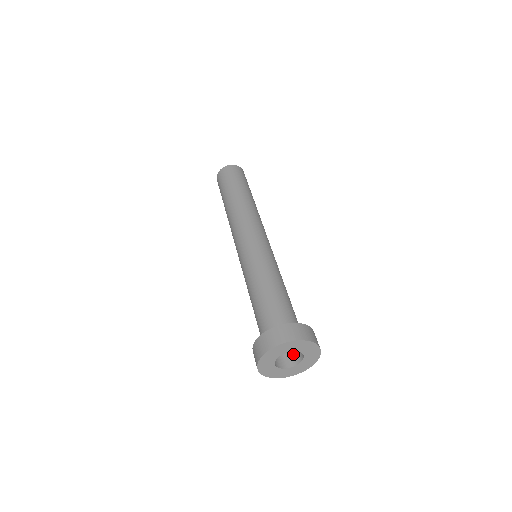
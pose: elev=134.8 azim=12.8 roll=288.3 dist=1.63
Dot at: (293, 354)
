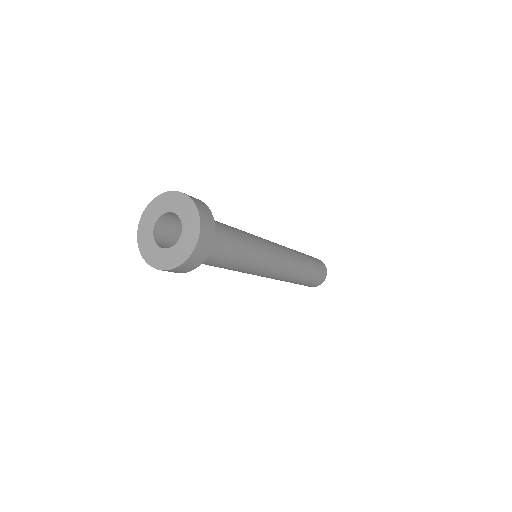
Dot at: occluded
